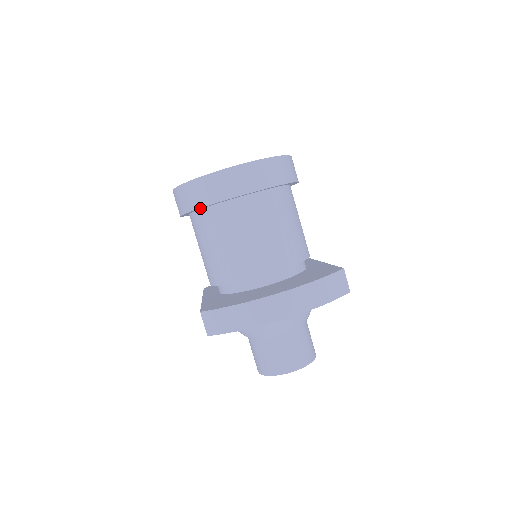
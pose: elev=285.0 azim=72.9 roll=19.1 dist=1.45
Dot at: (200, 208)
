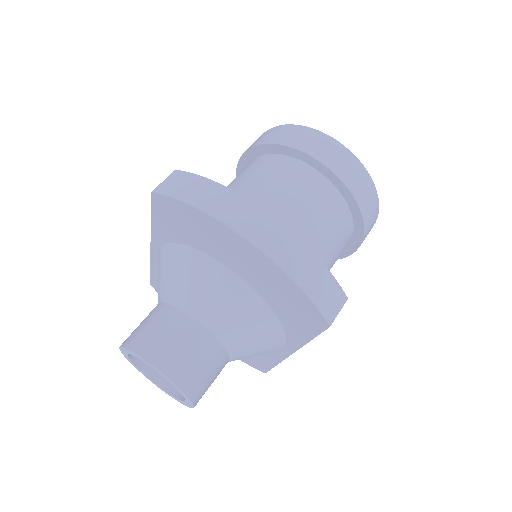
Dot at: (271, 146)
